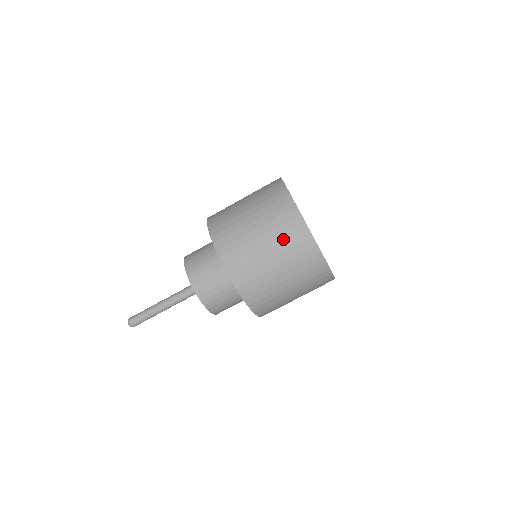
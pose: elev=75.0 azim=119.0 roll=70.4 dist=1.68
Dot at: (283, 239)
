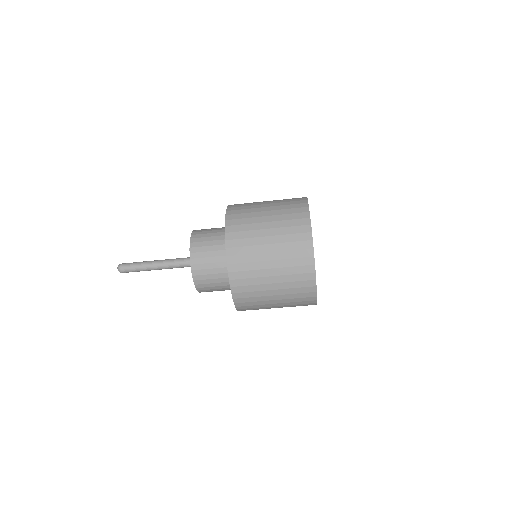
Dot at: (292, 297)
